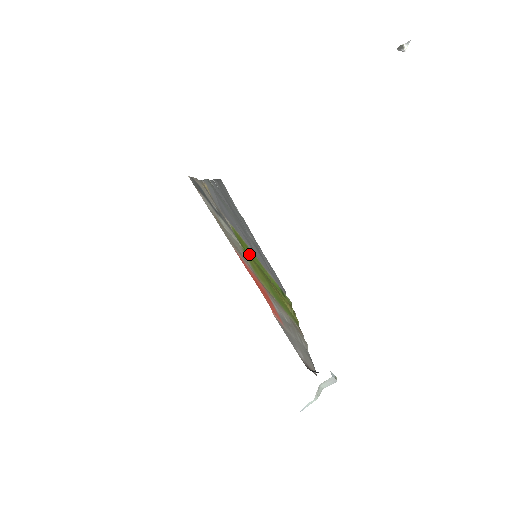
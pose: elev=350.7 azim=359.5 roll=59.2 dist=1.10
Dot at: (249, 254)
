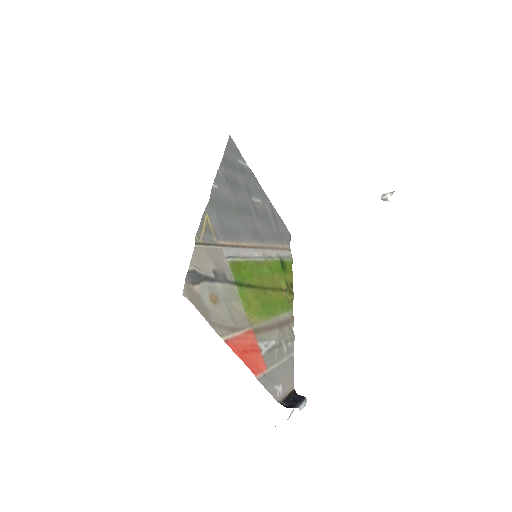
Dot at: (247, 275)
